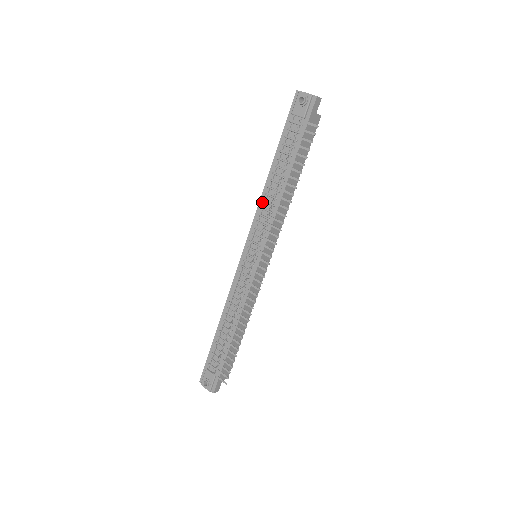
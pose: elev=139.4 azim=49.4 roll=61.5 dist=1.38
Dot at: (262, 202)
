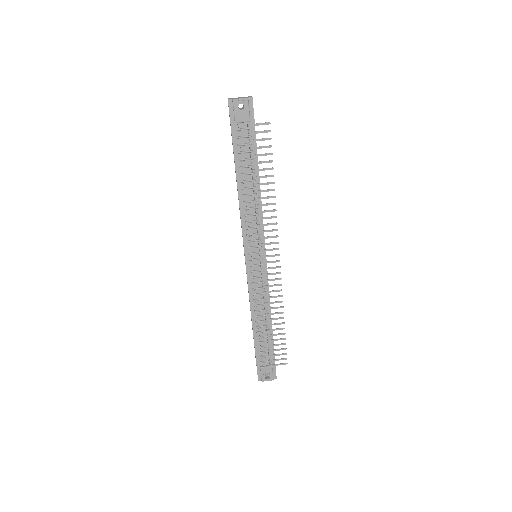
Dot at: (243, 211)
